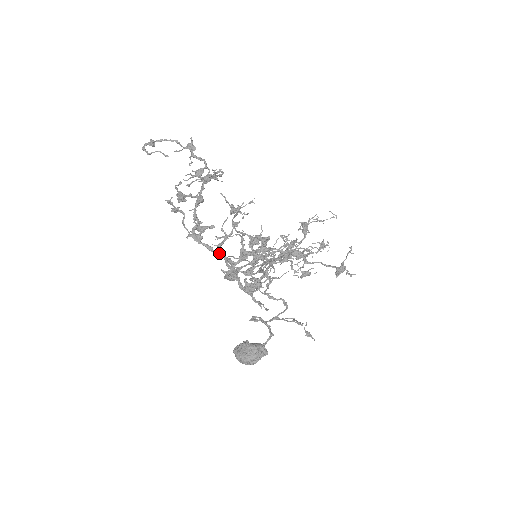
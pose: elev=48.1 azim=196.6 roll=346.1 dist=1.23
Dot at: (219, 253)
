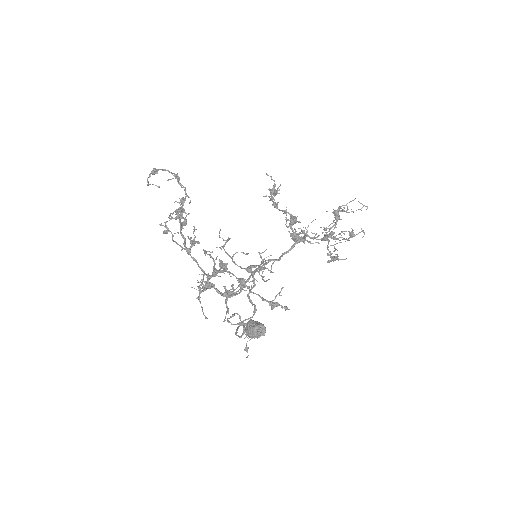
Dot at: occluded
